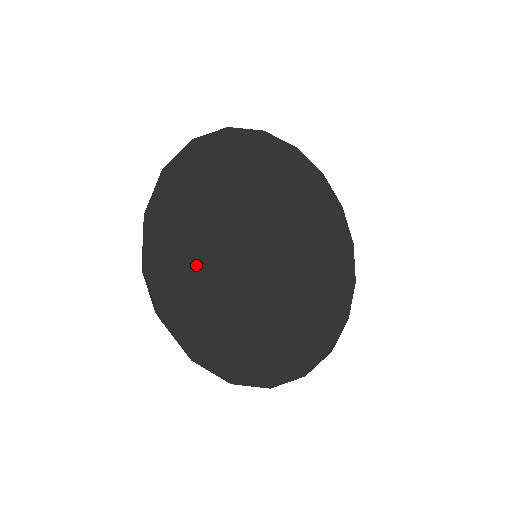
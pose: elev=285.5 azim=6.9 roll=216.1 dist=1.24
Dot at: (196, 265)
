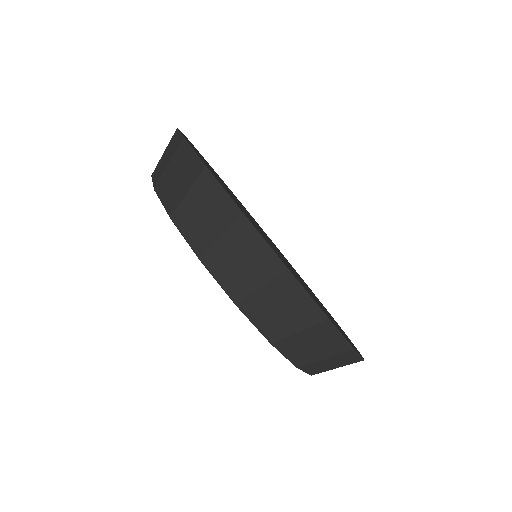
Dot at: occluded
